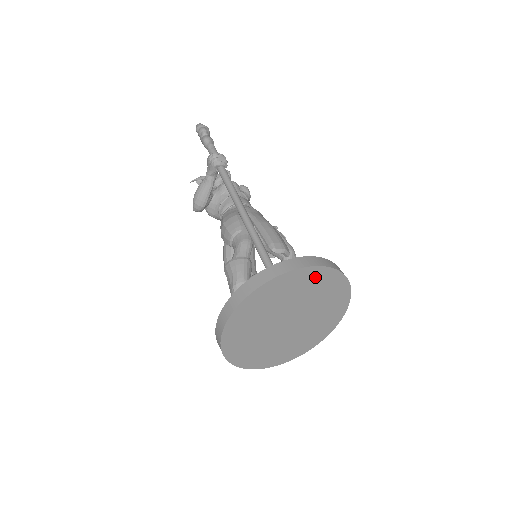
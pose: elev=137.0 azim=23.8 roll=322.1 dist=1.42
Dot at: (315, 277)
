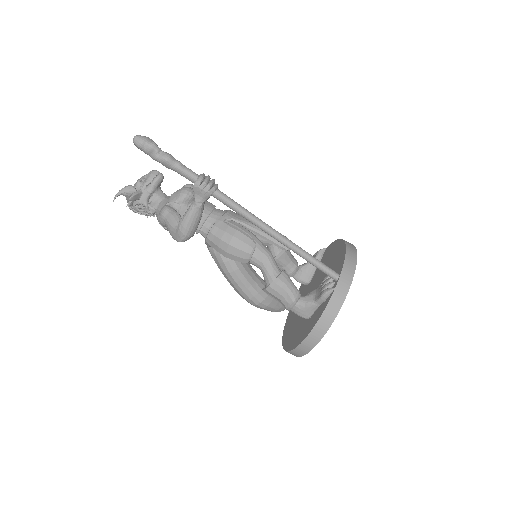
Dot at: occluded
